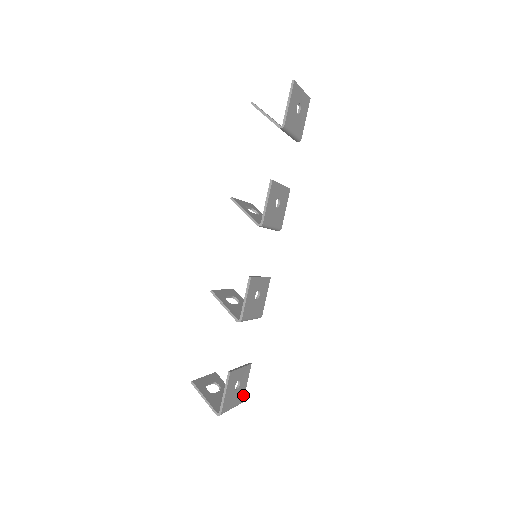
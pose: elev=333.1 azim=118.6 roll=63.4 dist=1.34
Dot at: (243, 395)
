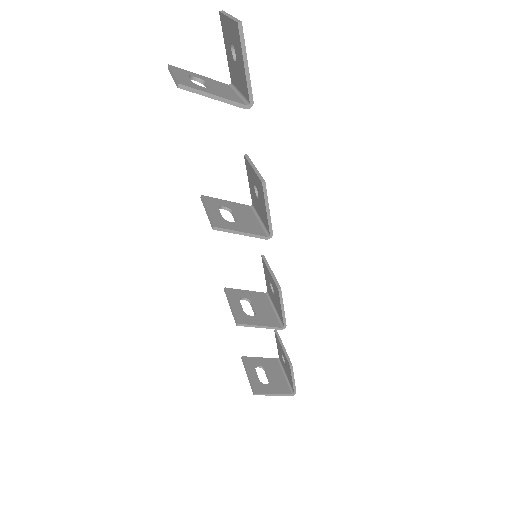
Dot at: occluded
